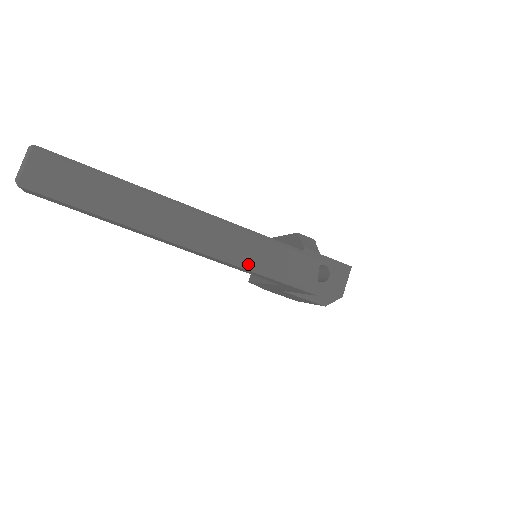
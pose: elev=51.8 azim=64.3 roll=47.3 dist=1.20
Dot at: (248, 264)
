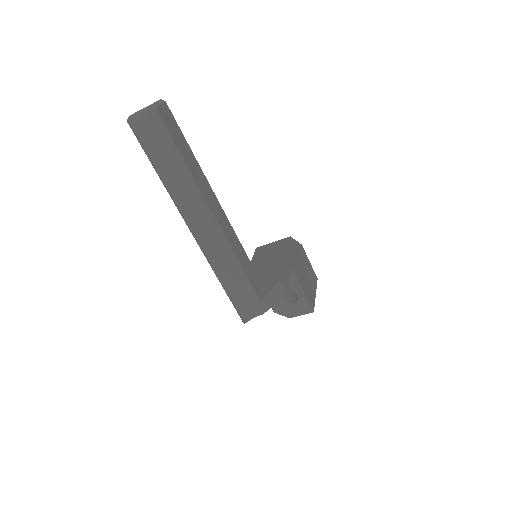
Dot at: (219, 277)
